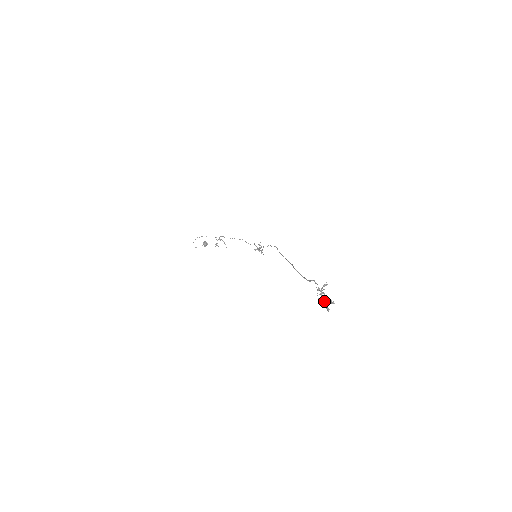
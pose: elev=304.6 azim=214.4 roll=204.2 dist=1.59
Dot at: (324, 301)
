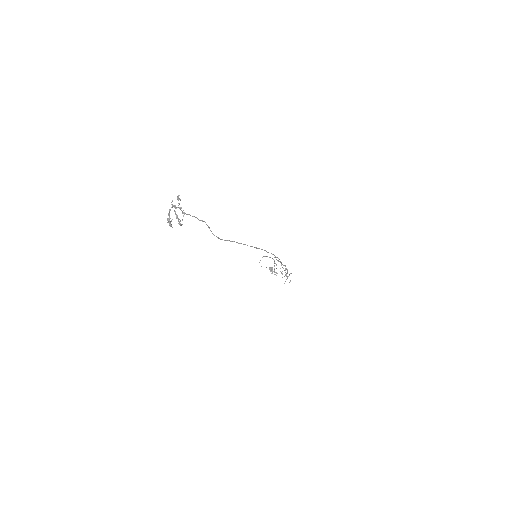
Dot at: (169, 211)
